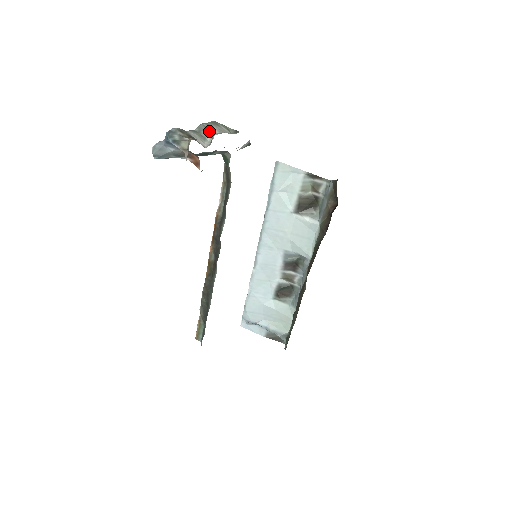
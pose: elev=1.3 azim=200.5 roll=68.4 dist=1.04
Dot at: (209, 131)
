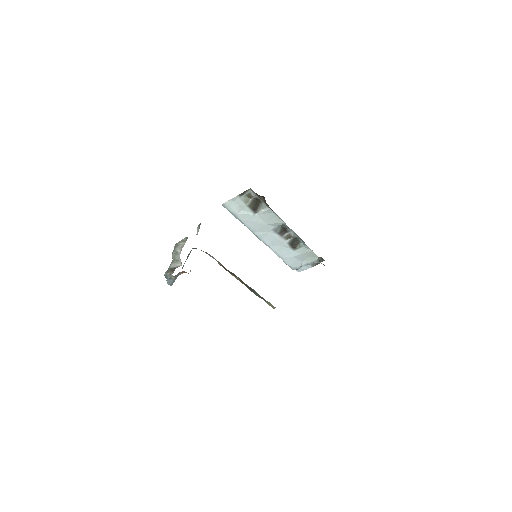
Dot at: (177, 254)
